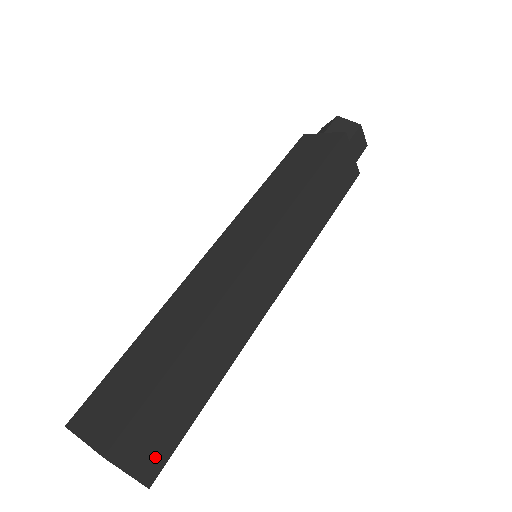
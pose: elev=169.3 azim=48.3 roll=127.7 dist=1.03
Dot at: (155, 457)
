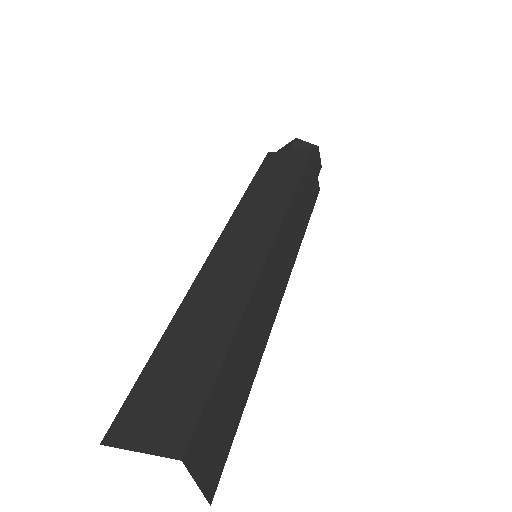
Dot at: (215, 465)
